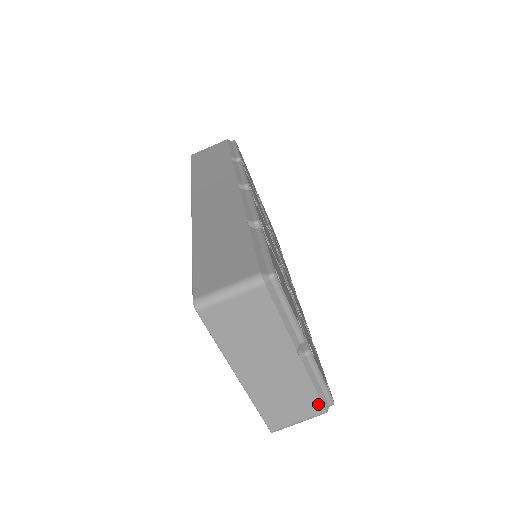
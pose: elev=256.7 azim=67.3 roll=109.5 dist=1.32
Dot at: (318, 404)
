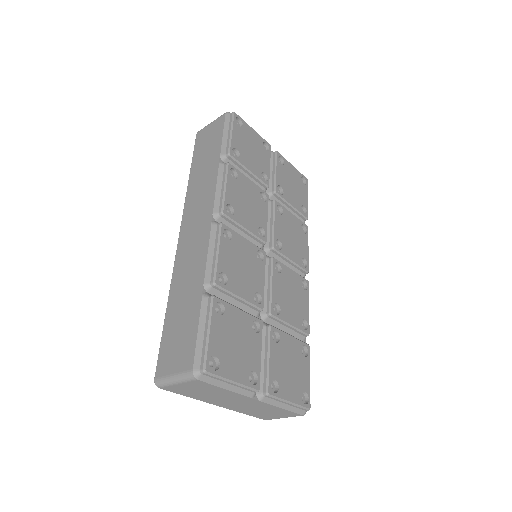
Dot at: (293, 413)
